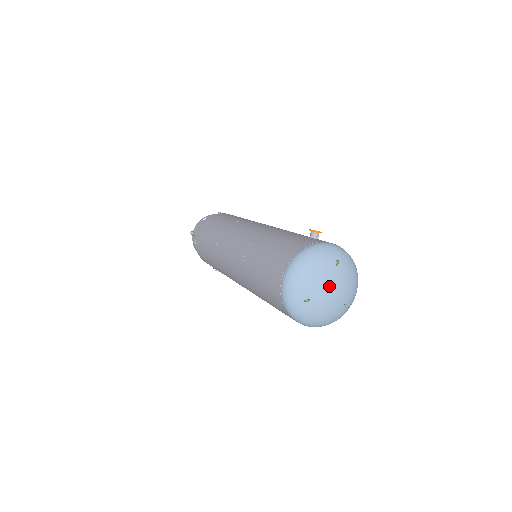
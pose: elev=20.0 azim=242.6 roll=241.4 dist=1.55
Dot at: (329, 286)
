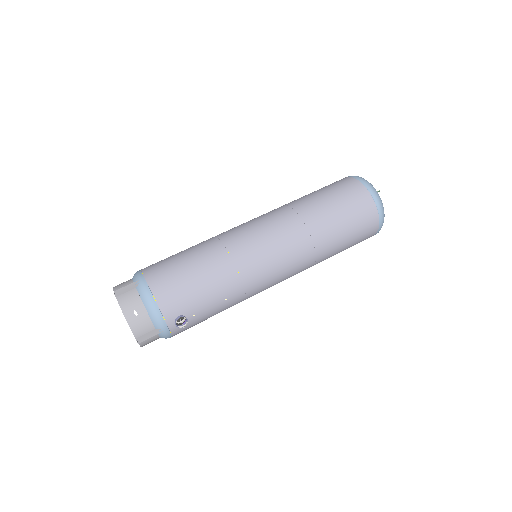
Dot at: occluded
